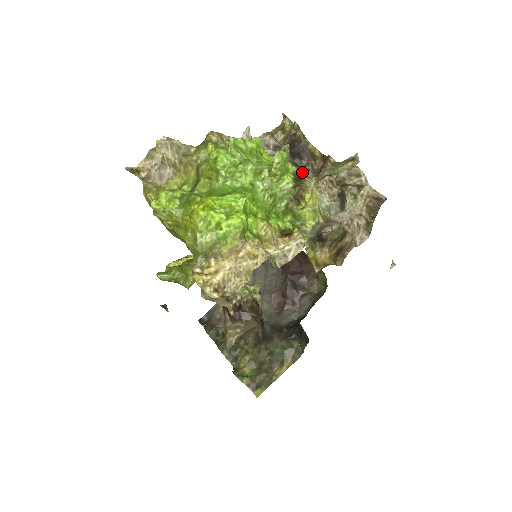
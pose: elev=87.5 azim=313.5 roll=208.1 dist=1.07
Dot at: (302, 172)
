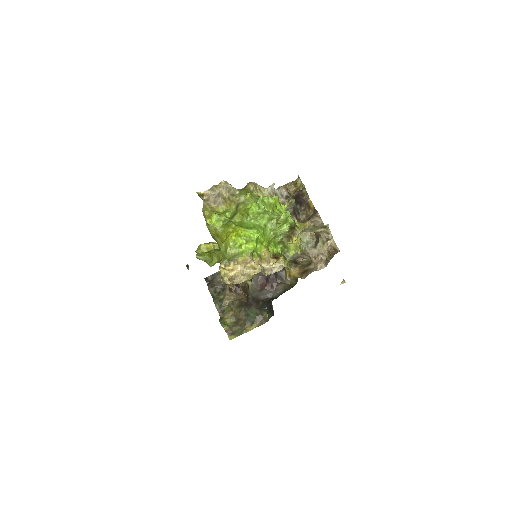
Dot at: (299, 214)
